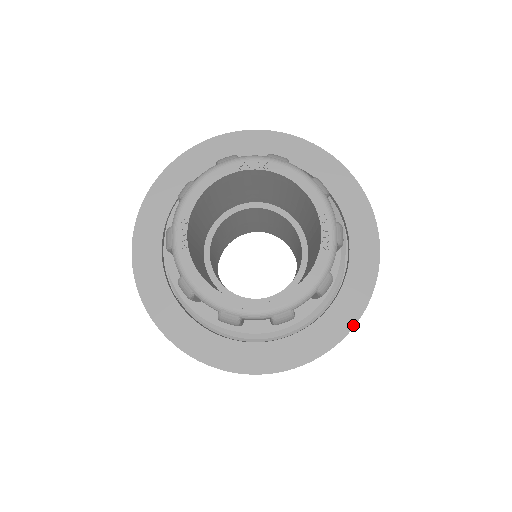
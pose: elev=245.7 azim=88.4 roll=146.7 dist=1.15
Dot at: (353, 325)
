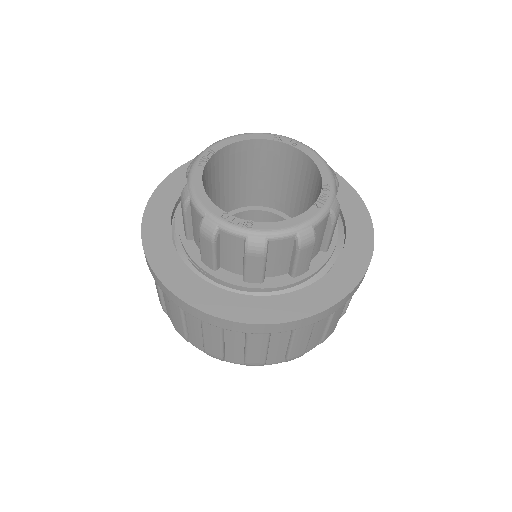
Dot at: (319, 311)
